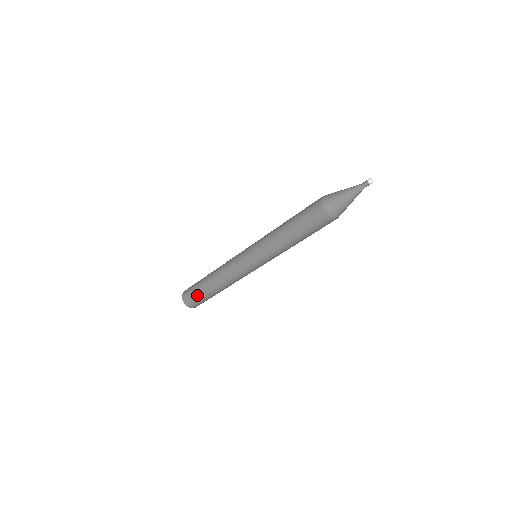
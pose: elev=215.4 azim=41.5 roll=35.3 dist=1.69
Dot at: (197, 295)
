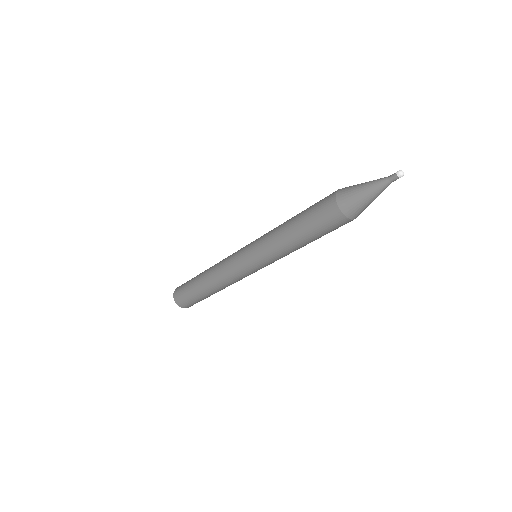
Dot at: (189, 295)
